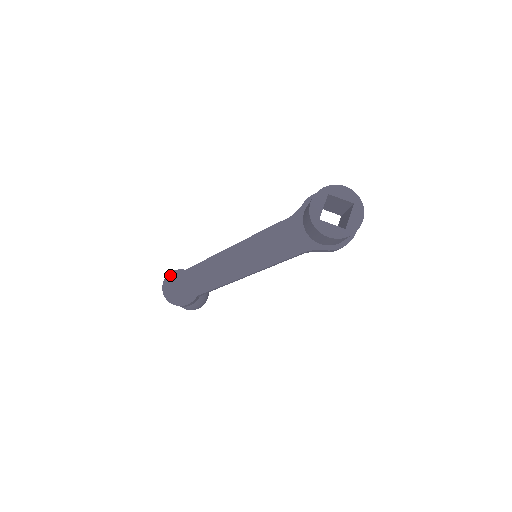
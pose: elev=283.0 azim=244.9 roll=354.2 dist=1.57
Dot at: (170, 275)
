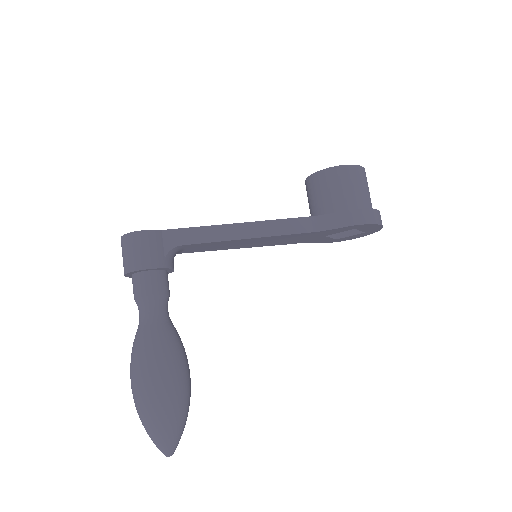
Dot at: occluded
